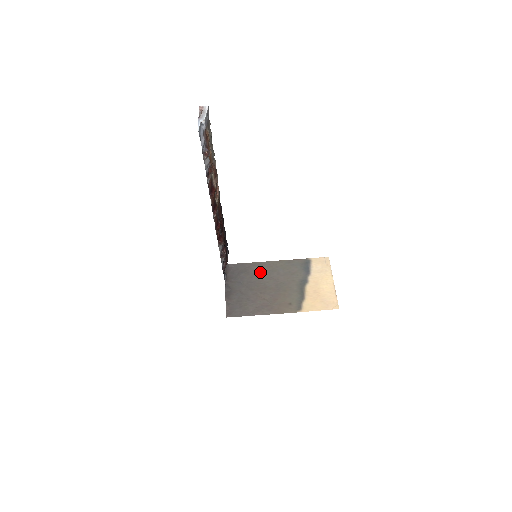
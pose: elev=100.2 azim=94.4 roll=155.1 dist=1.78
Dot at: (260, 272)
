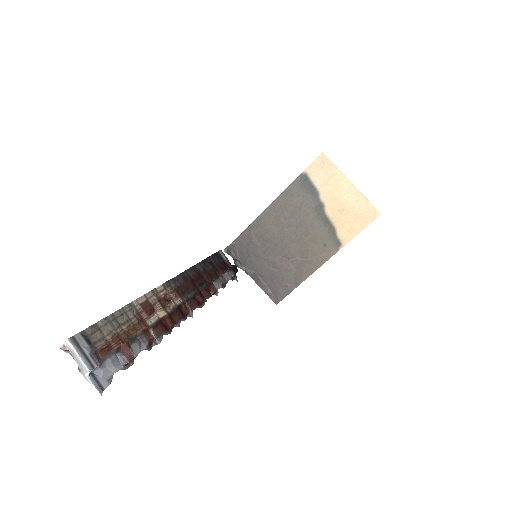
Dot at: (266, 231)
